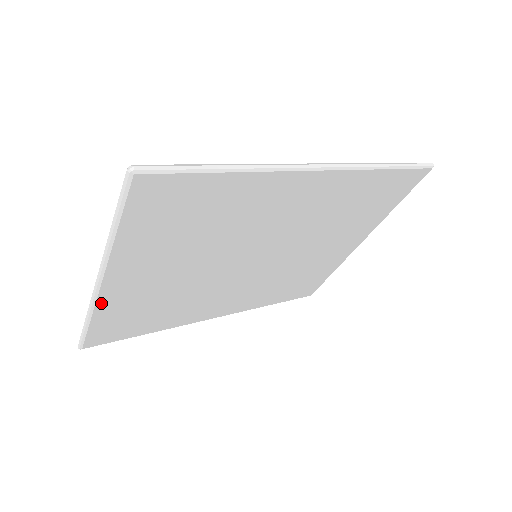
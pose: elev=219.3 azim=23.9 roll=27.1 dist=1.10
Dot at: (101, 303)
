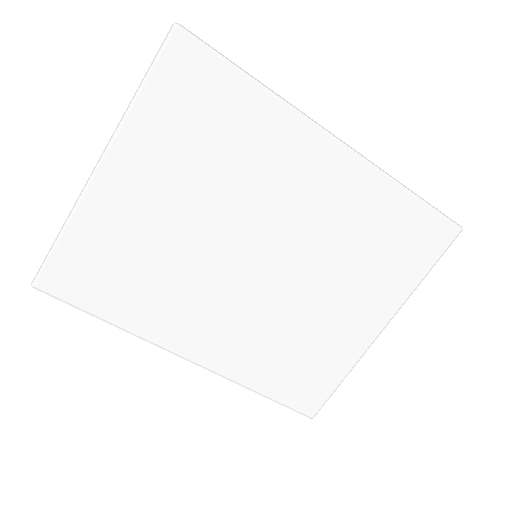
Dot at: (86, 205)
